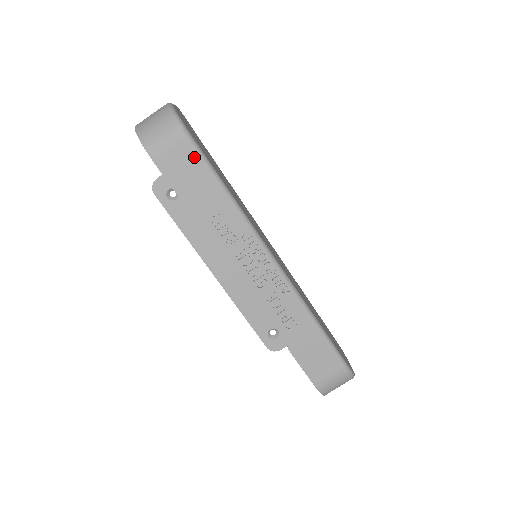
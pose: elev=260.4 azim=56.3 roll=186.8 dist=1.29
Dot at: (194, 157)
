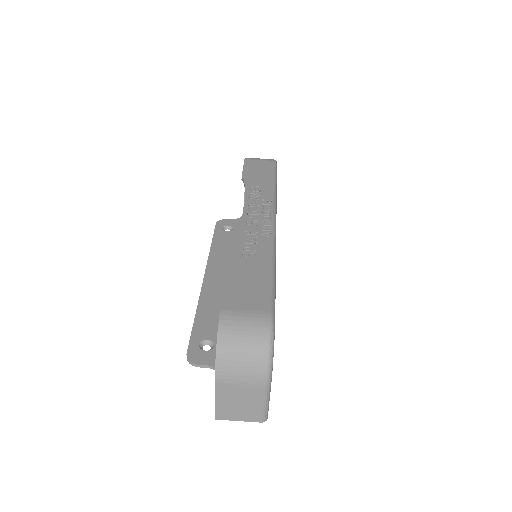
Dot at: (270, 167)
